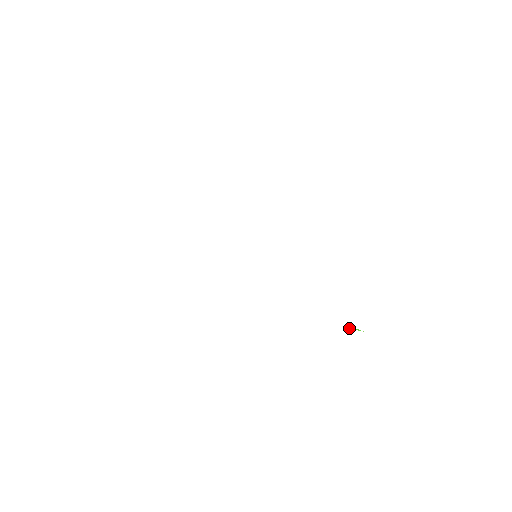
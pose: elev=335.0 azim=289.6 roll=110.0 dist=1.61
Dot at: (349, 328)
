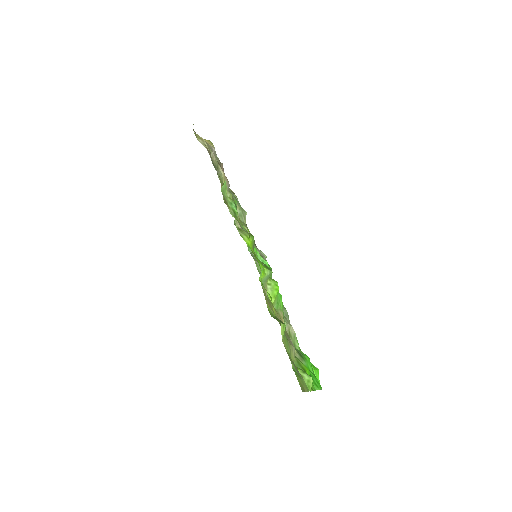
Dot at: occluded
